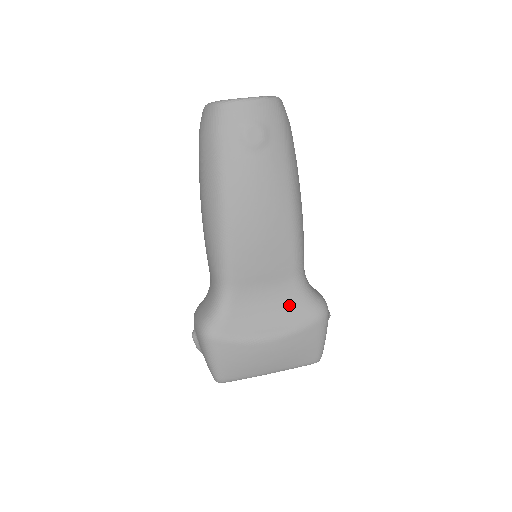
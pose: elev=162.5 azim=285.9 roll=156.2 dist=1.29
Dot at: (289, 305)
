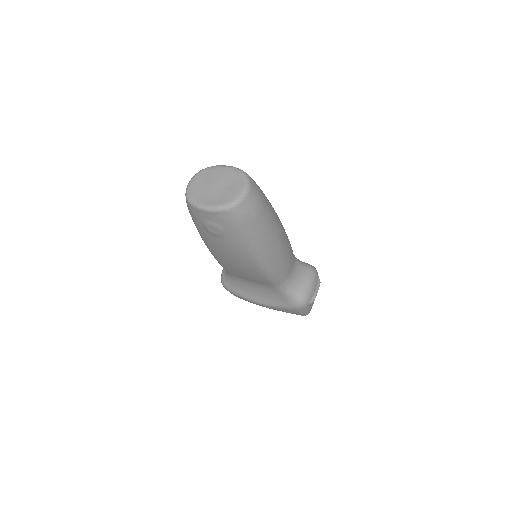
Dot at: (273, 294)
